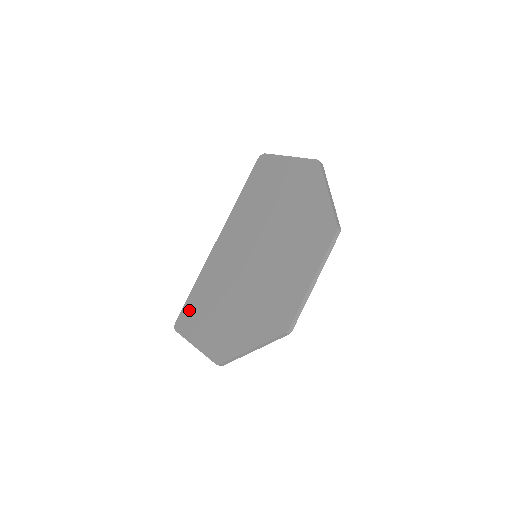
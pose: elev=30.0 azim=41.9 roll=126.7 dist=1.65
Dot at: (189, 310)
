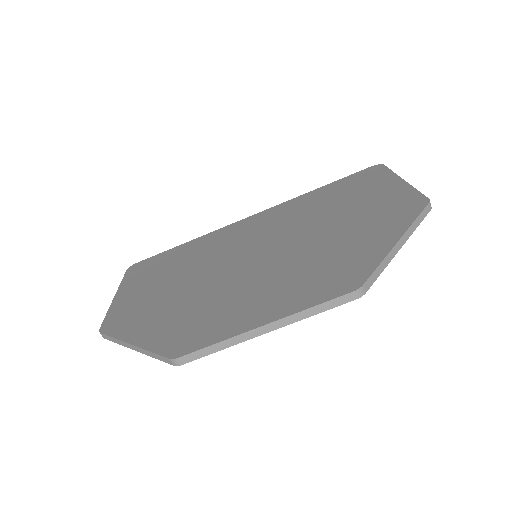
Dot at: (155, 261)
